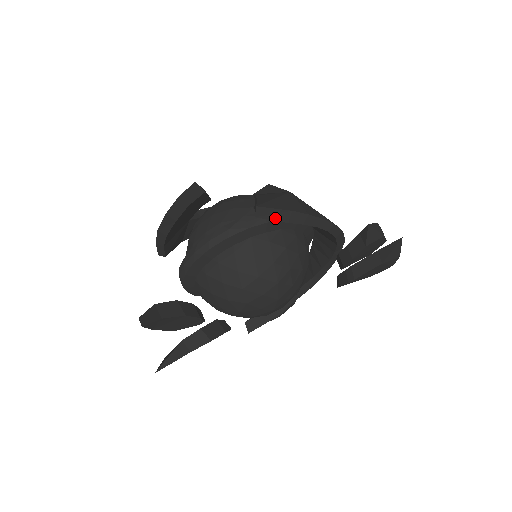
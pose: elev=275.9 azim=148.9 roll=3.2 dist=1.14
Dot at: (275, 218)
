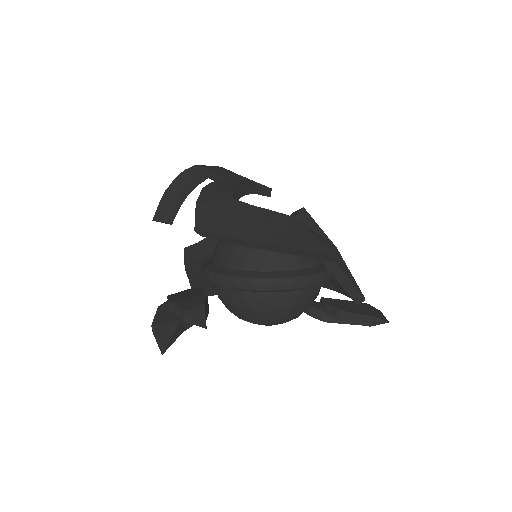
Dot at: occluded
